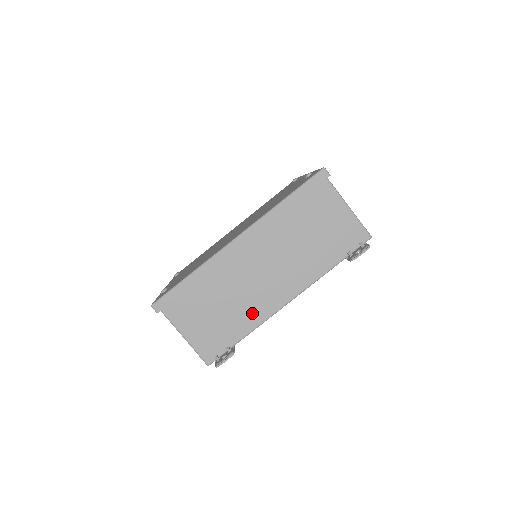
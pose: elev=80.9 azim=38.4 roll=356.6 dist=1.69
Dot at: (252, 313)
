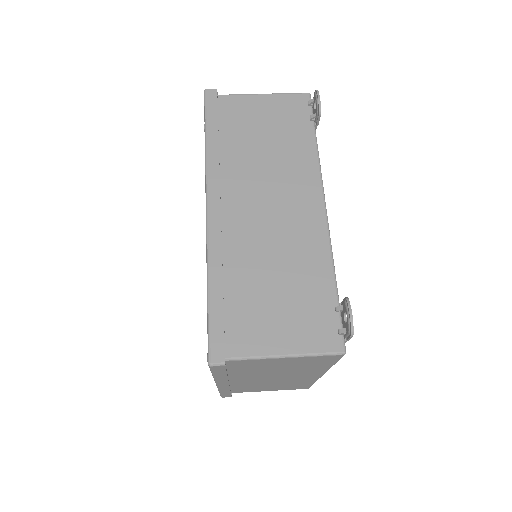
Dot at: (310, 252)
